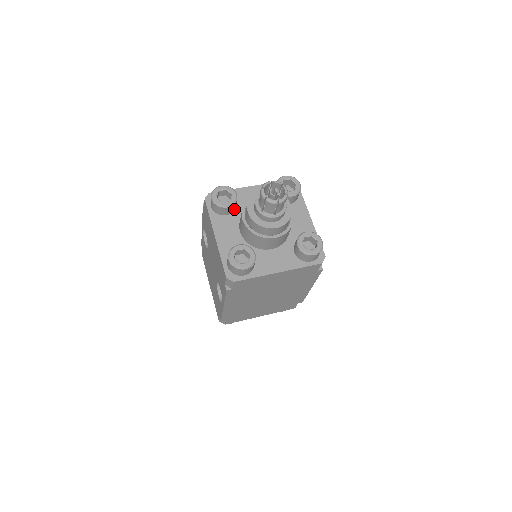
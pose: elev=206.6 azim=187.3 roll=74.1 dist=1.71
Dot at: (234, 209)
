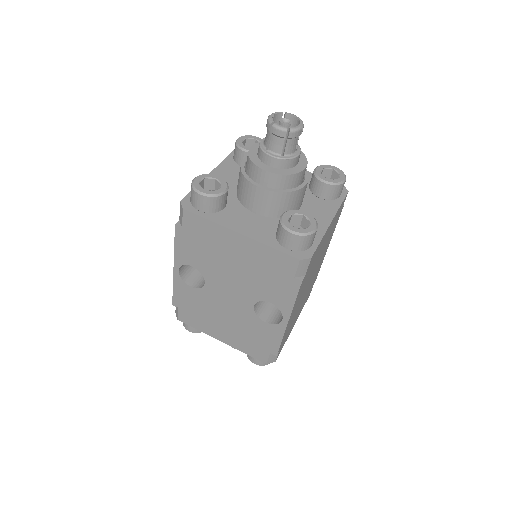
Dot at: occluded
